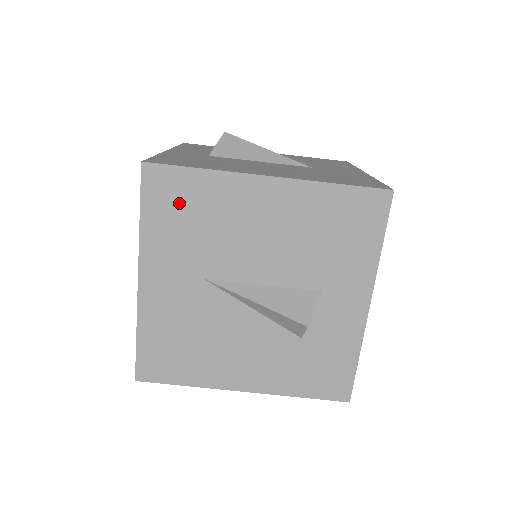
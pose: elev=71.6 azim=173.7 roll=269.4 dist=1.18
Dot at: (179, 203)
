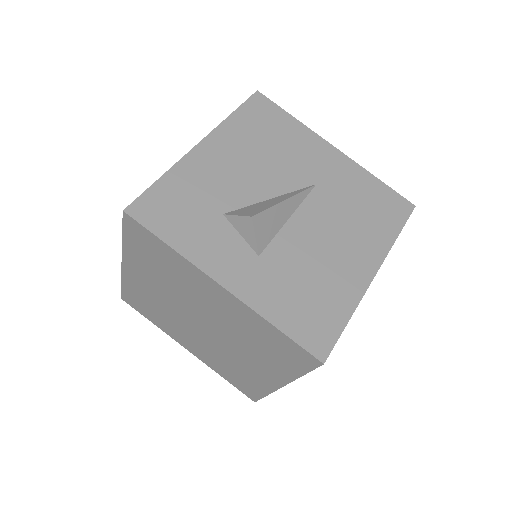
Dot at: occluded
